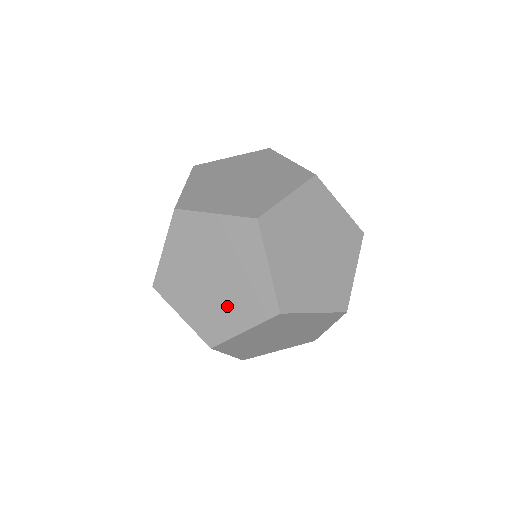
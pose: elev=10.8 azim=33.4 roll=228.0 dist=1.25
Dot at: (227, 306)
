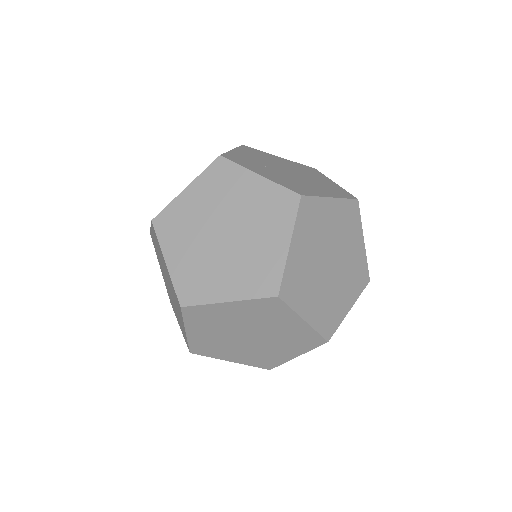
Dot at: (257, 242)
